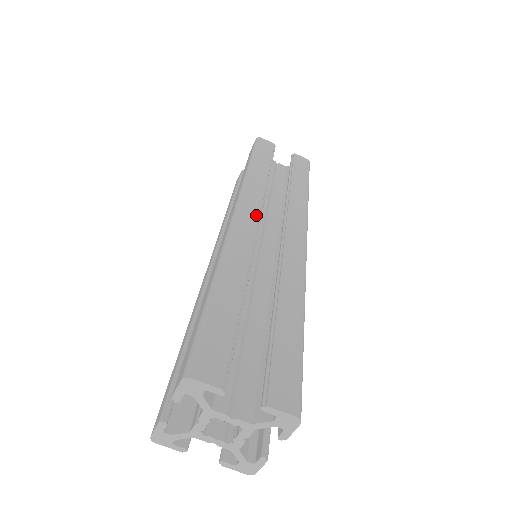
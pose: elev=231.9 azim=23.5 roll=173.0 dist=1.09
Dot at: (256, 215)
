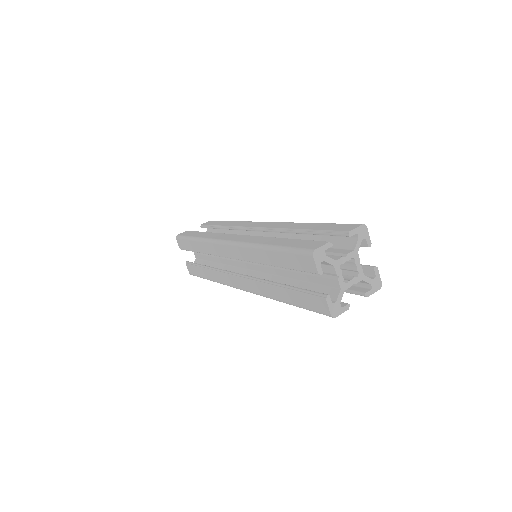
Dot at: (235, 235)
